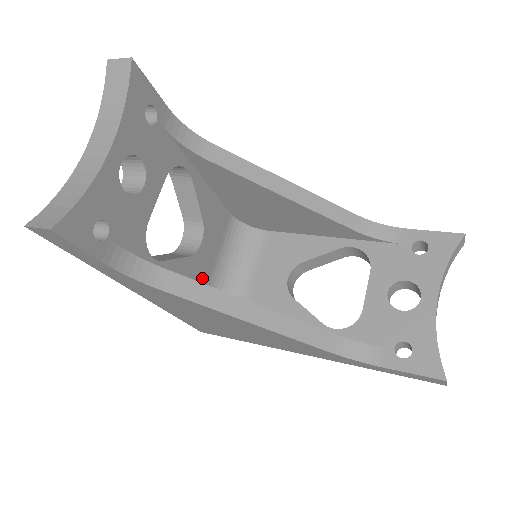
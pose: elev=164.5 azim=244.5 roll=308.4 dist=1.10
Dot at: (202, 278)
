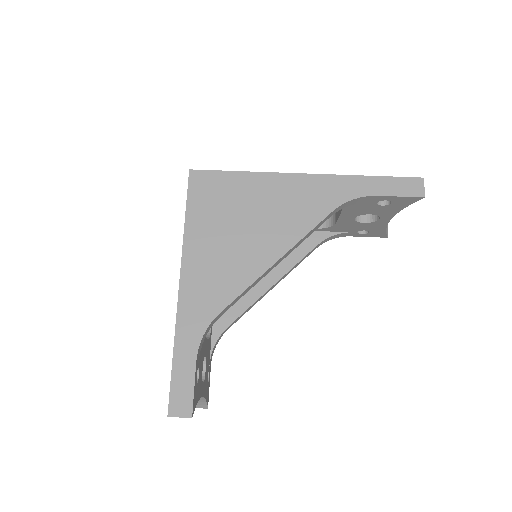
Dot at: occluded
